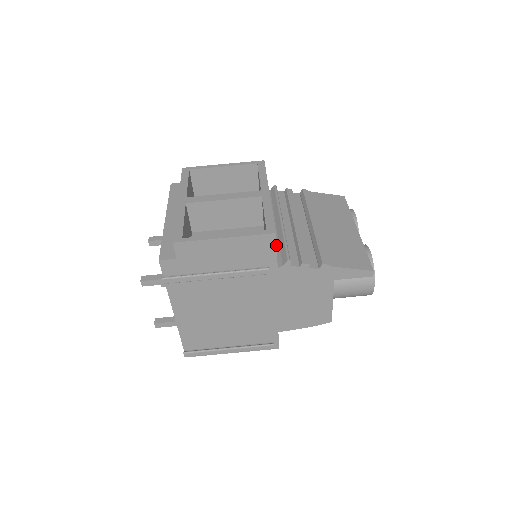
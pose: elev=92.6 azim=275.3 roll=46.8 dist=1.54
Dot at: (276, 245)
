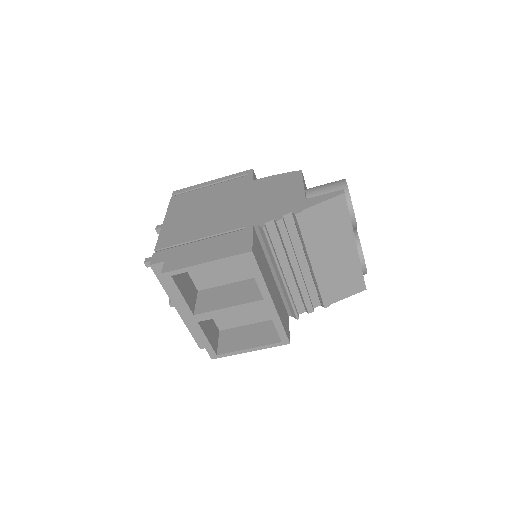
Dot at: (289, 334)
